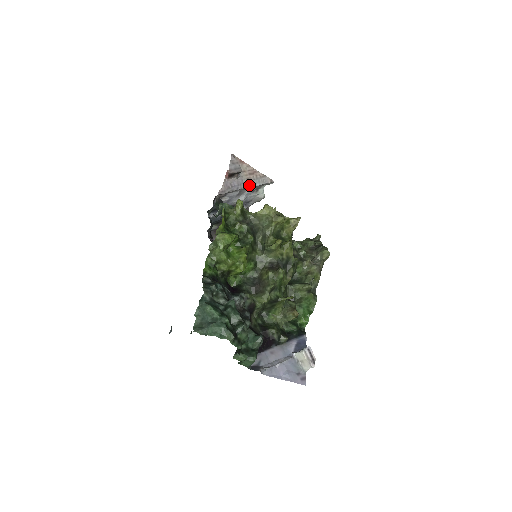
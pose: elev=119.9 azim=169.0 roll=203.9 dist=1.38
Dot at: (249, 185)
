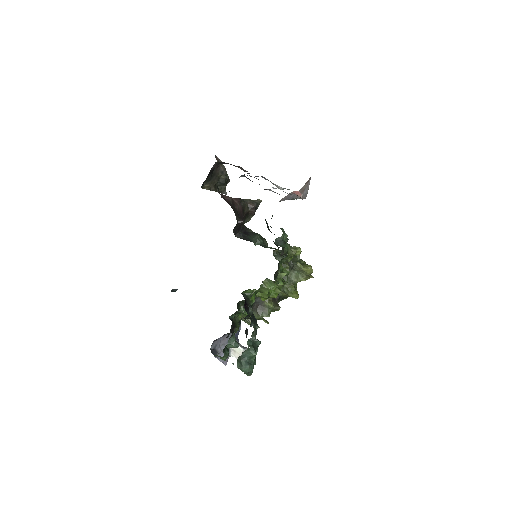
Dot at: (294, 198)
